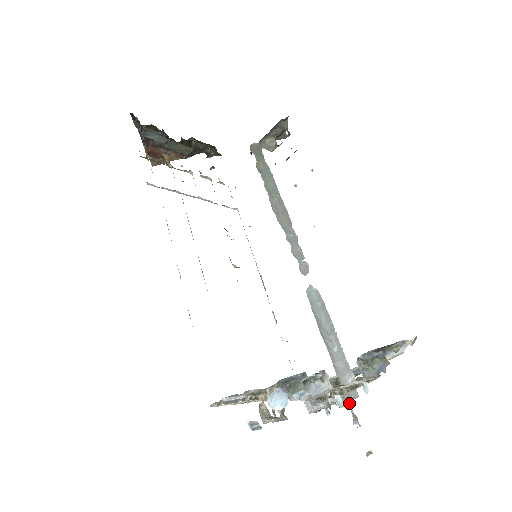
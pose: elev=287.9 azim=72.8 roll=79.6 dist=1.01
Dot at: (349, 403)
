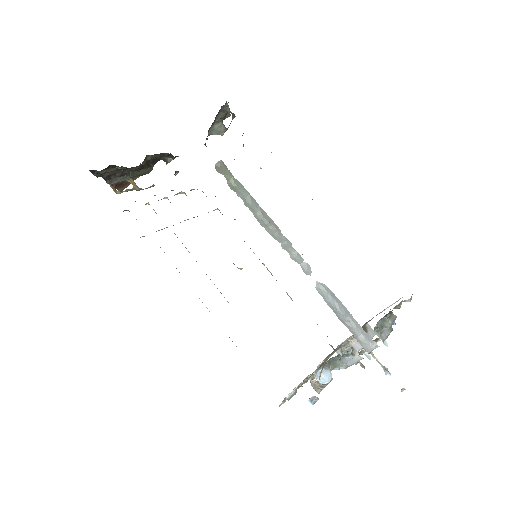
Dot at: (377, 360)
